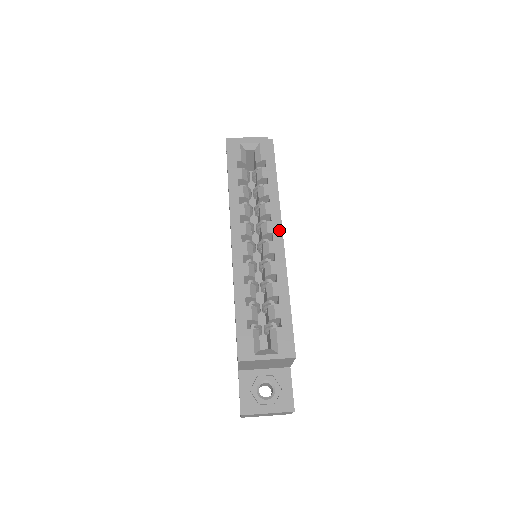
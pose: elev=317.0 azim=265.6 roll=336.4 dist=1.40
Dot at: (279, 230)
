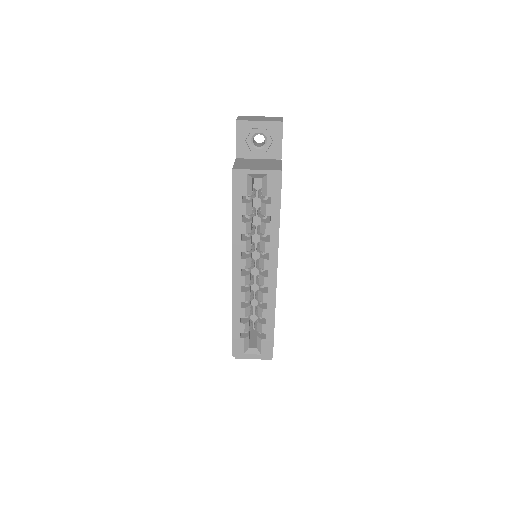
Dot at: (274, 268)
